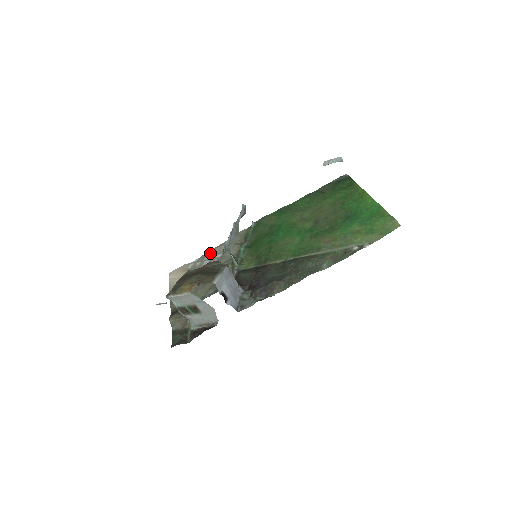
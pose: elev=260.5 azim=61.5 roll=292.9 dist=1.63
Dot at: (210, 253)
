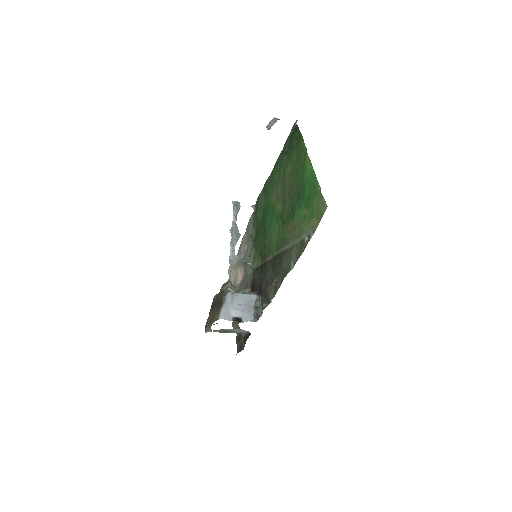
Dot at: (241, 245)
